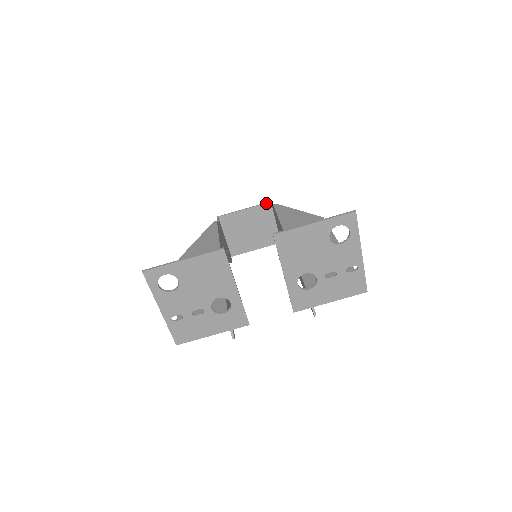
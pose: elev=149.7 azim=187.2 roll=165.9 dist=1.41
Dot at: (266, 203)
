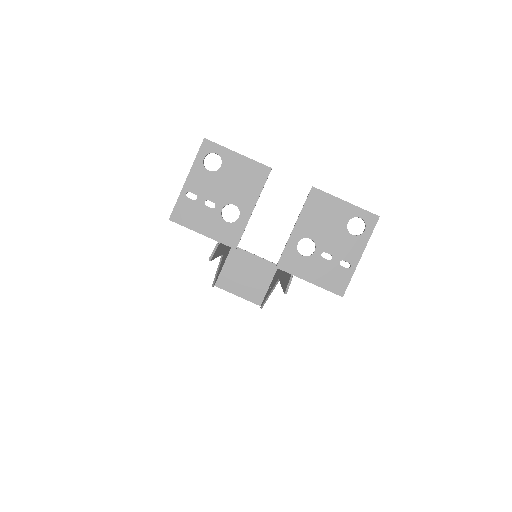
Dot at: occluded
